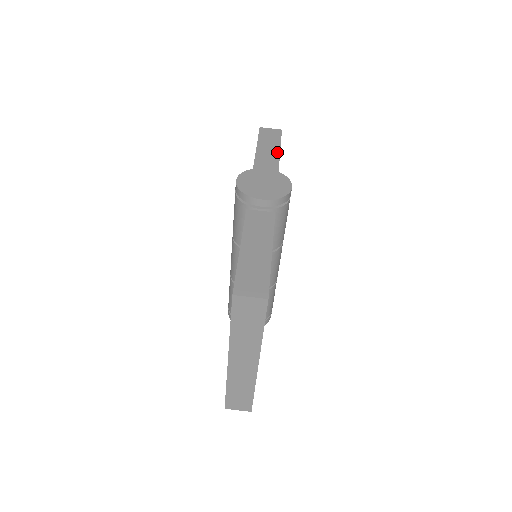
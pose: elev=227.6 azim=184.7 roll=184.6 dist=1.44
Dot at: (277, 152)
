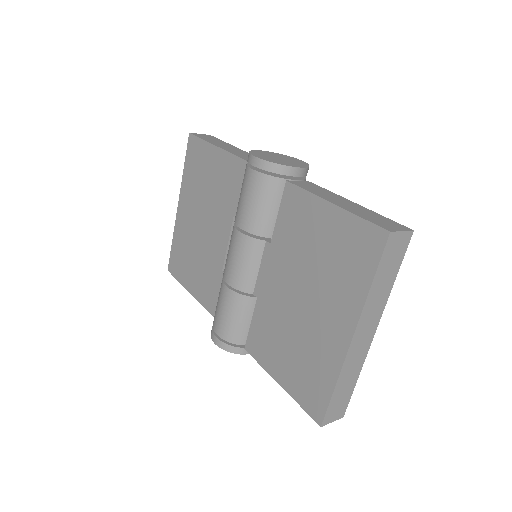
Dot at: (235, 147)
